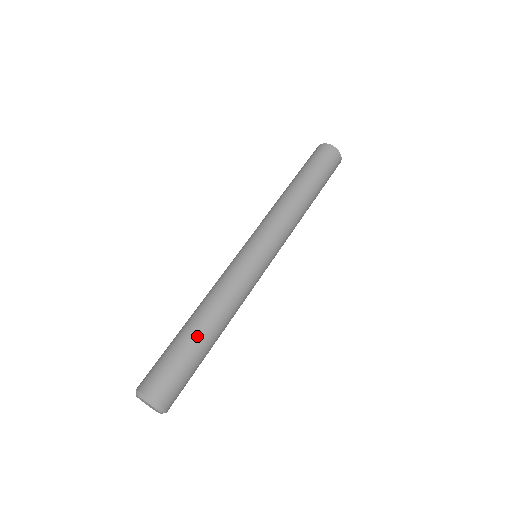
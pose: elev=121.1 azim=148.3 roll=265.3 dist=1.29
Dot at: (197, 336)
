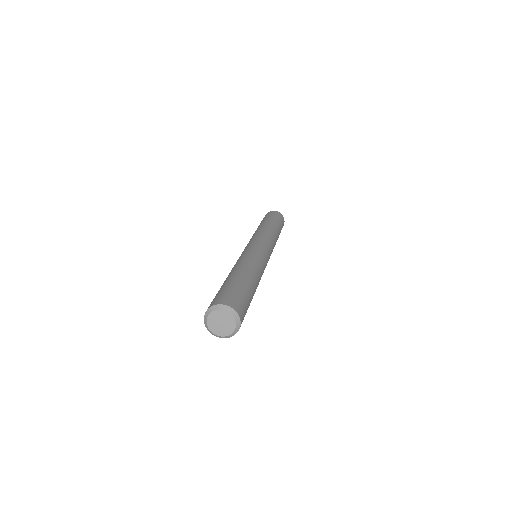
Dot at: (247, 279)
